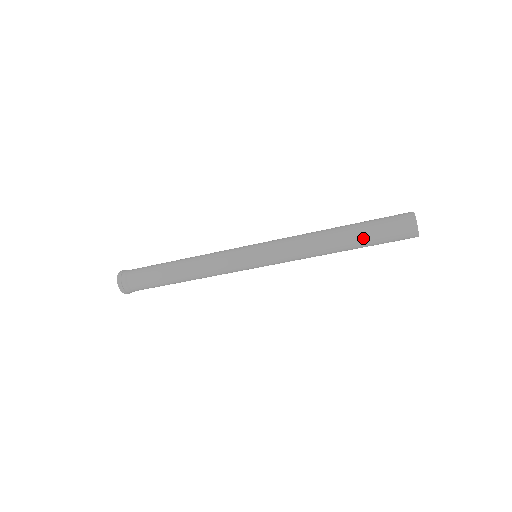
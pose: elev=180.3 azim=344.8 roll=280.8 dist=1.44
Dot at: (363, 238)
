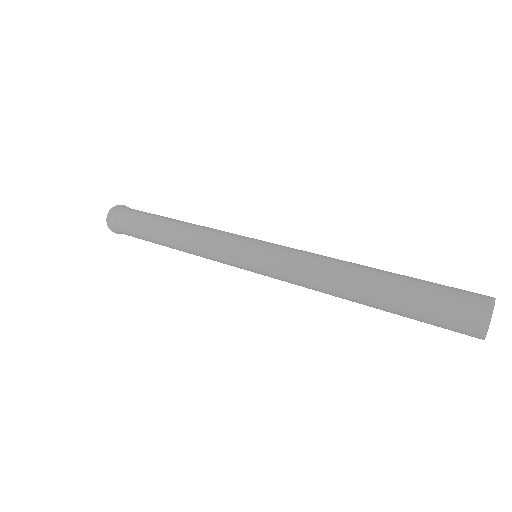
Dot at: (395, 313)
